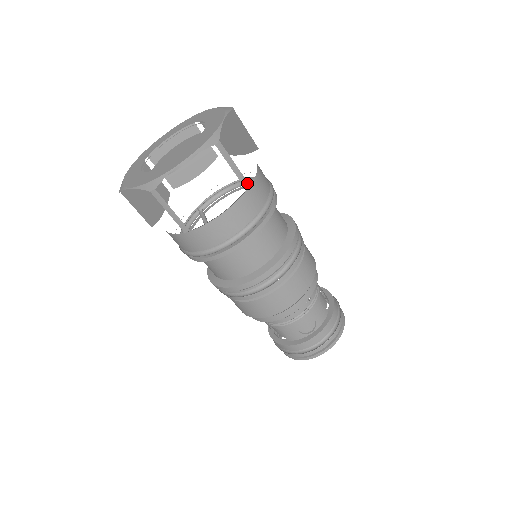
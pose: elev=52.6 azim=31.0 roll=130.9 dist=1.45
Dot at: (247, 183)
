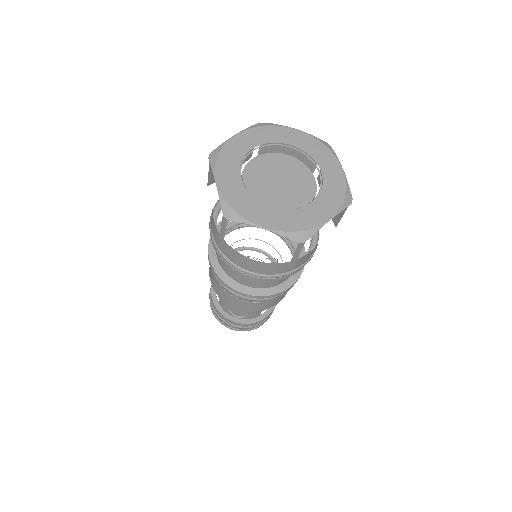
Dot at: (292, 267)
